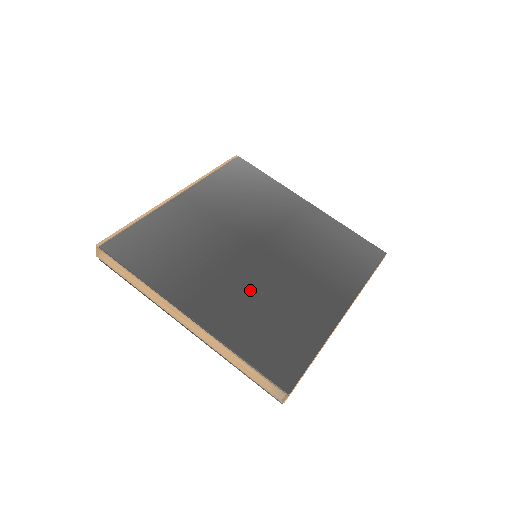
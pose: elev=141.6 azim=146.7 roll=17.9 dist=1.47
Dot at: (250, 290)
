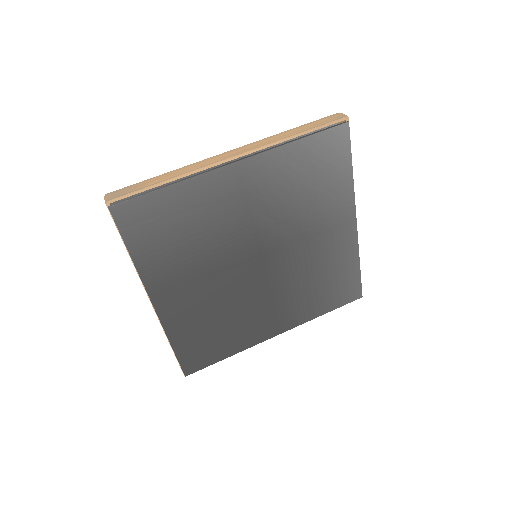
Dot at: (220, 297)
